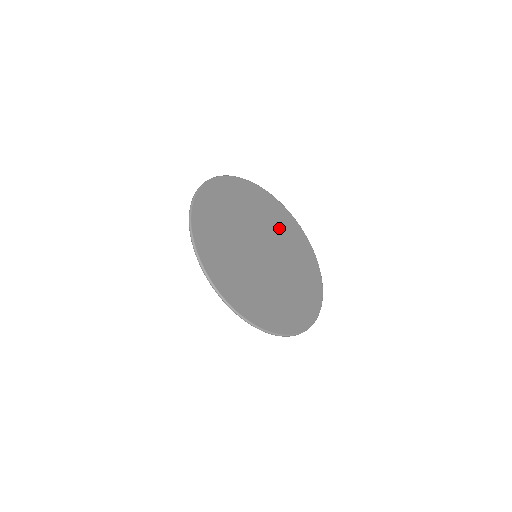
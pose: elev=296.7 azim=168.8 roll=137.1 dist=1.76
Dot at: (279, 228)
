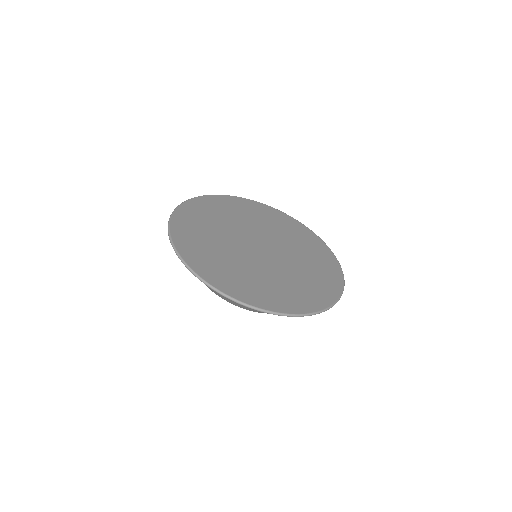
Dot at: (301, 249)
